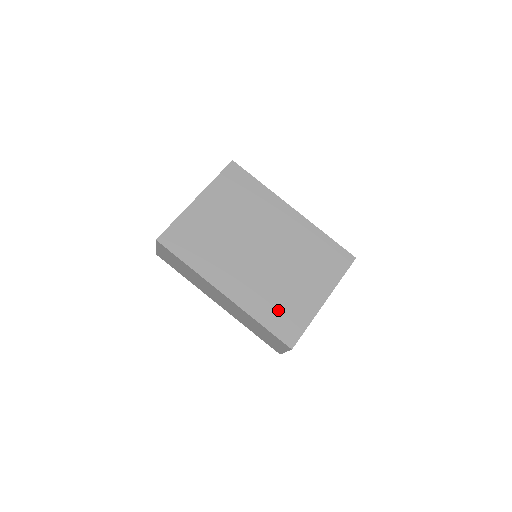
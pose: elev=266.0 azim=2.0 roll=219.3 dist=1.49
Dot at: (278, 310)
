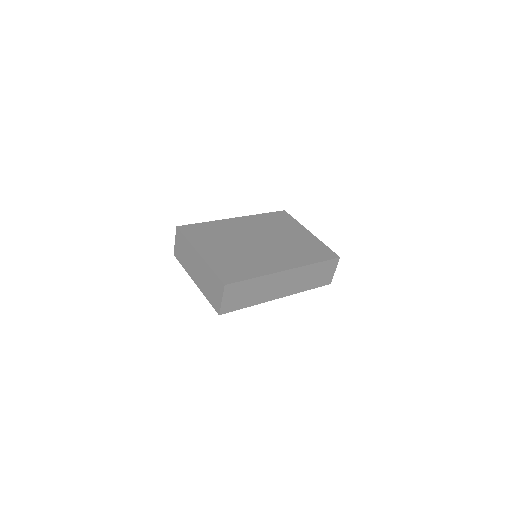
Dot at: (309, 252)
